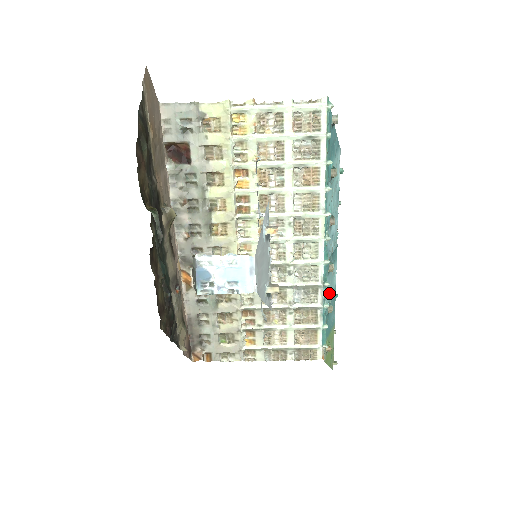
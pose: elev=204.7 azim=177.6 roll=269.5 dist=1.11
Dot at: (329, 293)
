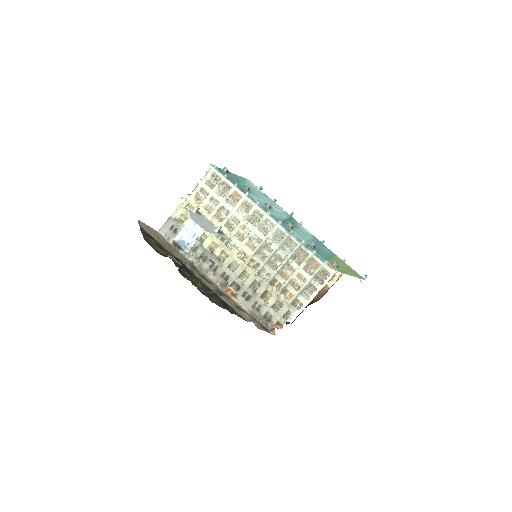
Dot at: (306, 238)
